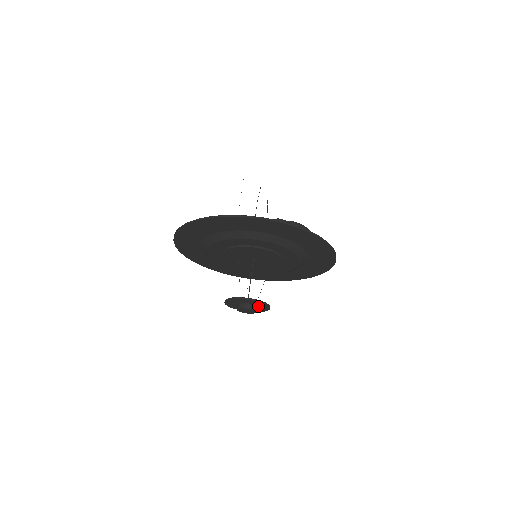
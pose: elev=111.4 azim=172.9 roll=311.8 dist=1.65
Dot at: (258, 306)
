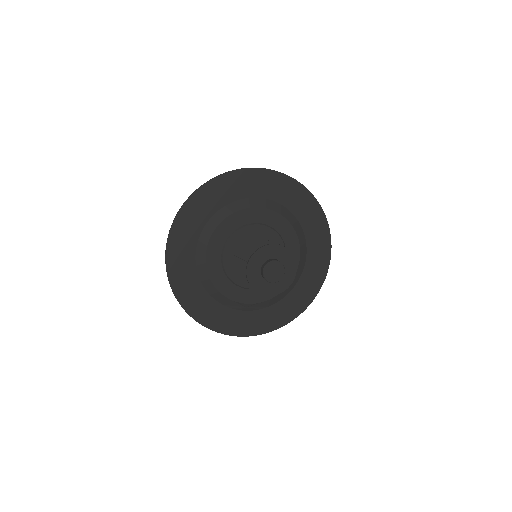
Dot at: (280, 260)
